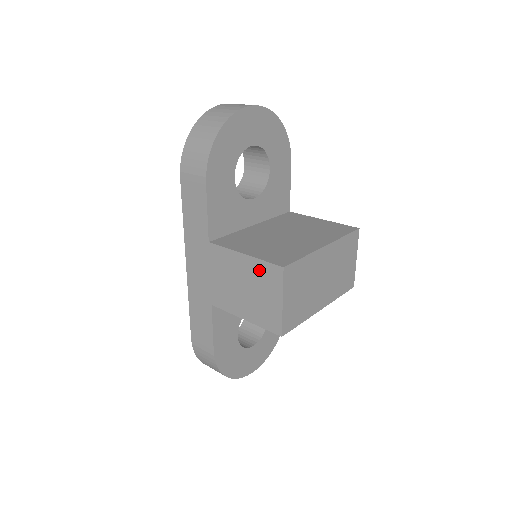
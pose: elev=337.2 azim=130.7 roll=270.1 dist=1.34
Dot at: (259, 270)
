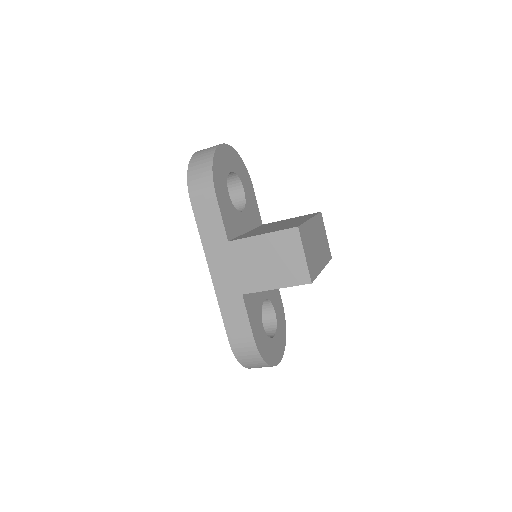
Dot at: (278, 240)
